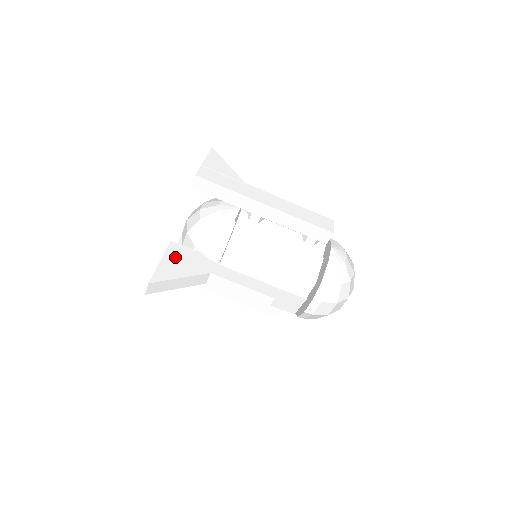
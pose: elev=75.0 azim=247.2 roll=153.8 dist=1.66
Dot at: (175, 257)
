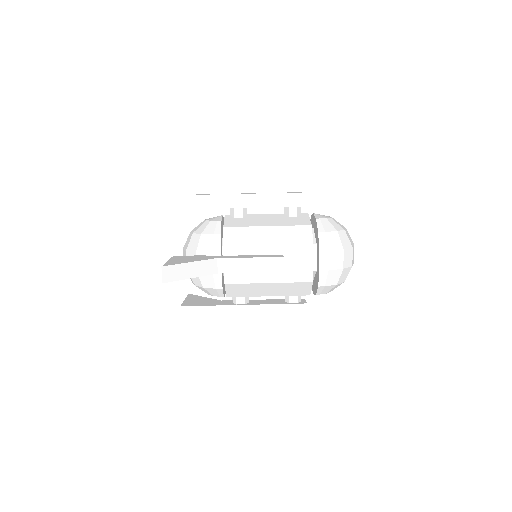
Dot at: occluded
